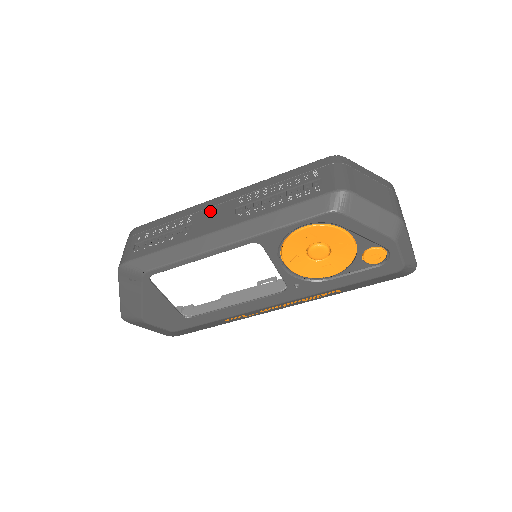
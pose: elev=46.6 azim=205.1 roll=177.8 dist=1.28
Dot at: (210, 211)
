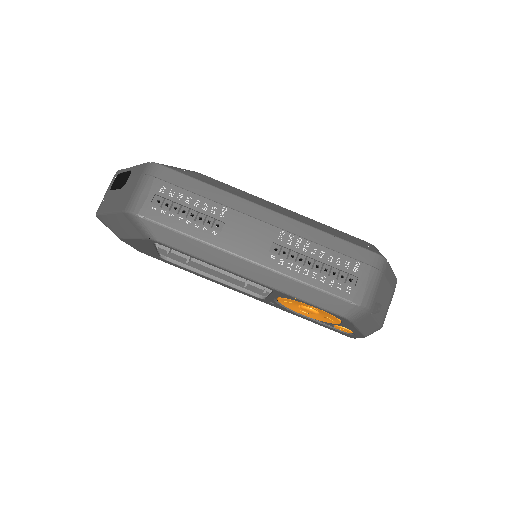
Dot at: (248, 222)
